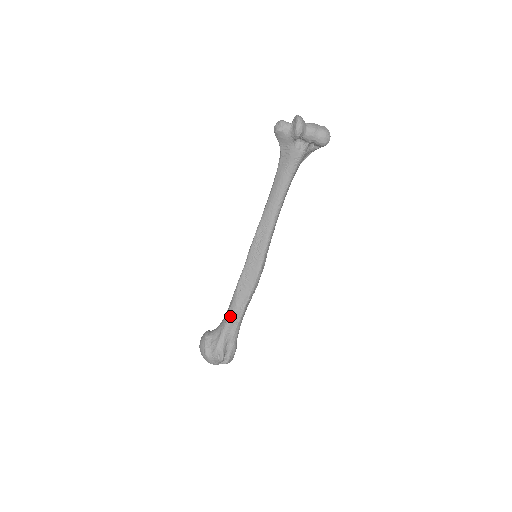
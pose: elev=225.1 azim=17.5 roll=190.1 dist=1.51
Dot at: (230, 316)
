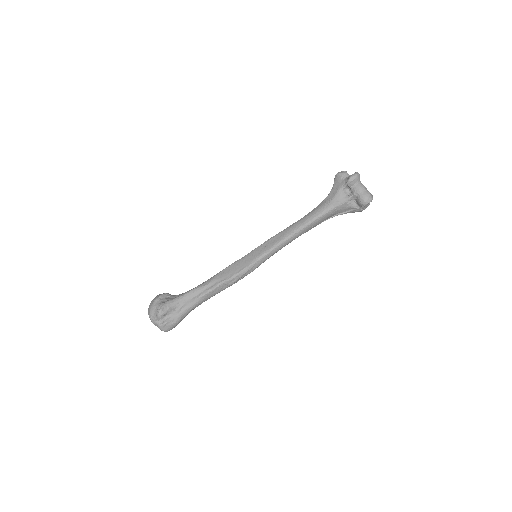
Dot at: (199, 287)
